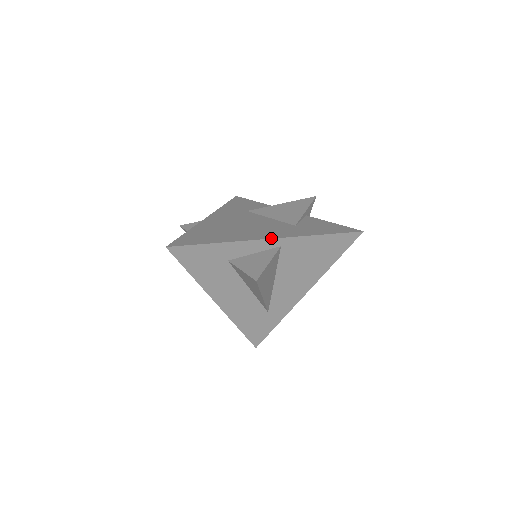
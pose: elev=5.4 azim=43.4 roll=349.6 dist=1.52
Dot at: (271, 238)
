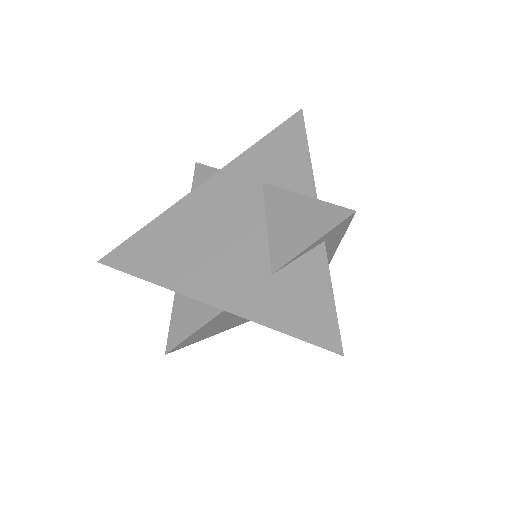
Dot at: (205, 302)
